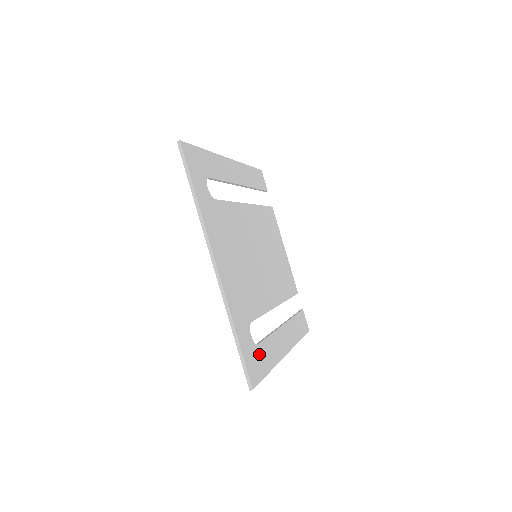
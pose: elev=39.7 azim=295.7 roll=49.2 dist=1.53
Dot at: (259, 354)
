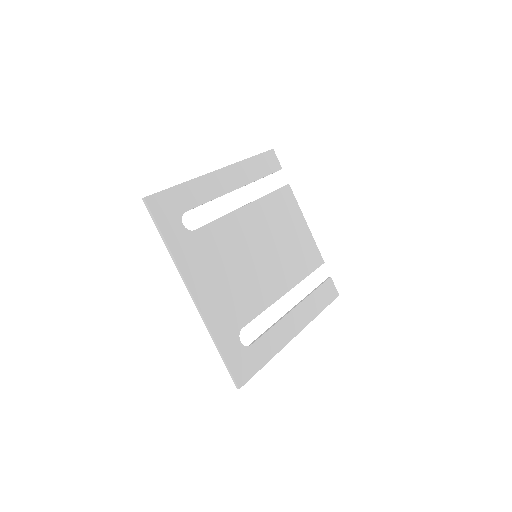
Dot at: (251, 354)
